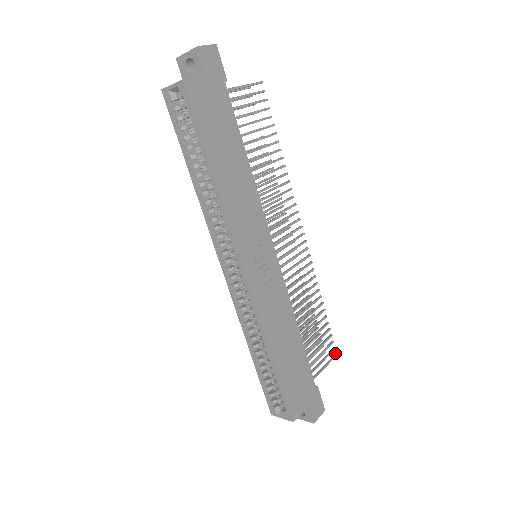
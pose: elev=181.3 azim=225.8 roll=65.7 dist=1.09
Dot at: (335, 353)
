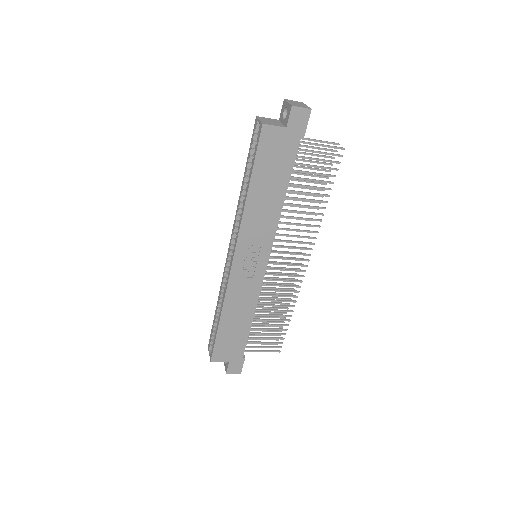
Dot at: (279, 350)
